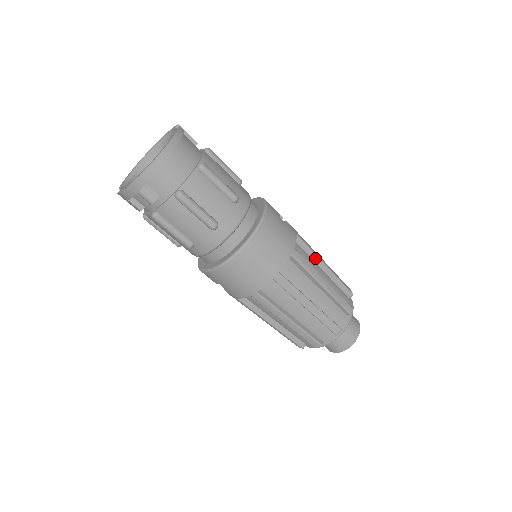
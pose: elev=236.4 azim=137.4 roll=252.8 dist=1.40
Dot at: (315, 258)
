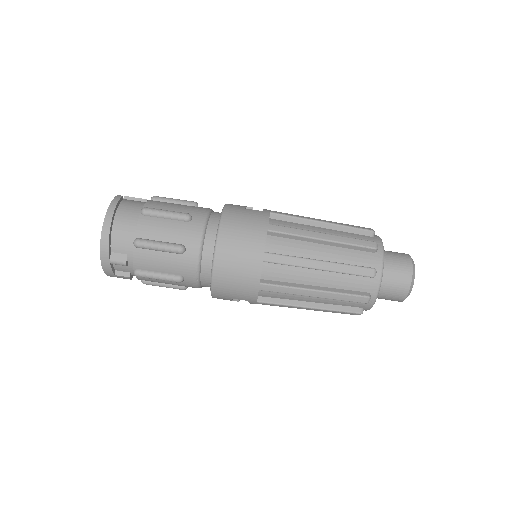
Dot at: (305, 222)
